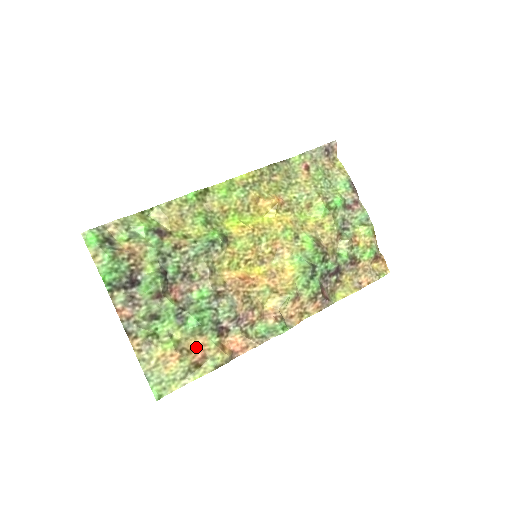
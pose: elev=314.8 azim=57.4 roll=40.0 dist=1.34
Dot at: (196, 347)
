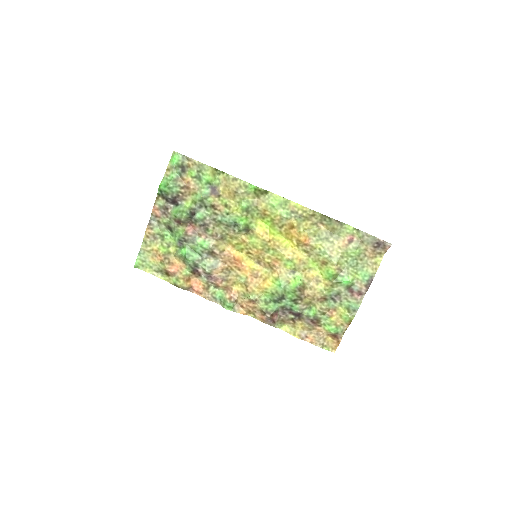
Dot at: (176, 265)
